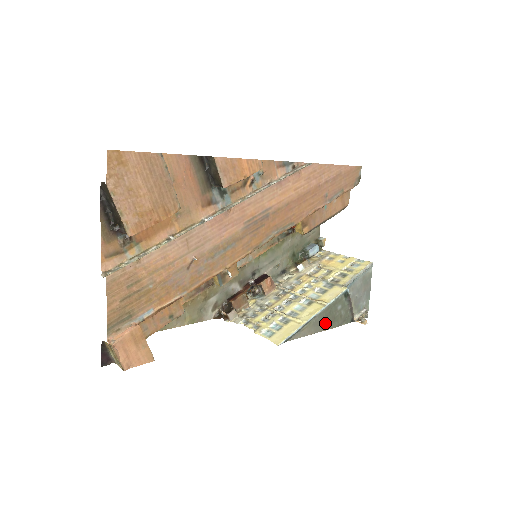
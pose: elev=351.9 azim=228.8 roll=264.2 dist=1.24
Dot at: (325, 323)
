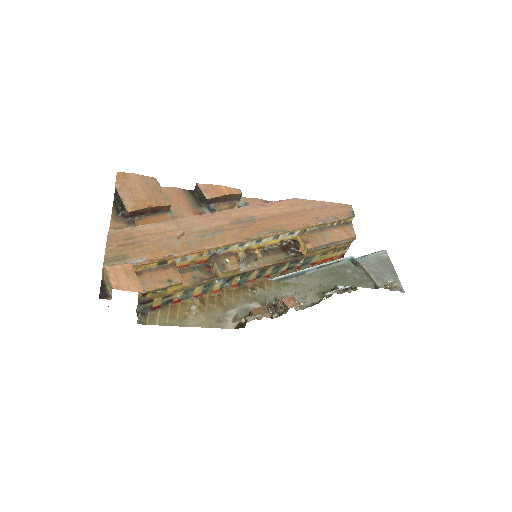
Dot at: (332, 279)
